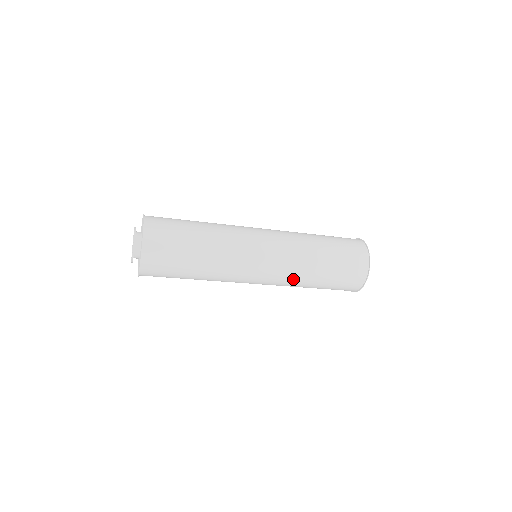
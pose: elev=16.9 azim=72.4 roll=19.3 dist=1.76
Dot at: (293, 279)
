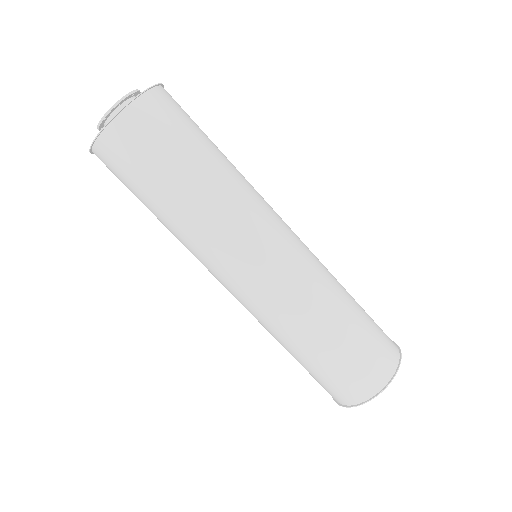
Dot at: (318, 284)
